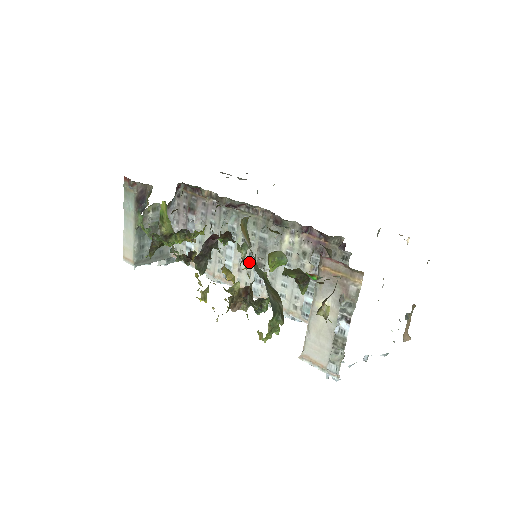
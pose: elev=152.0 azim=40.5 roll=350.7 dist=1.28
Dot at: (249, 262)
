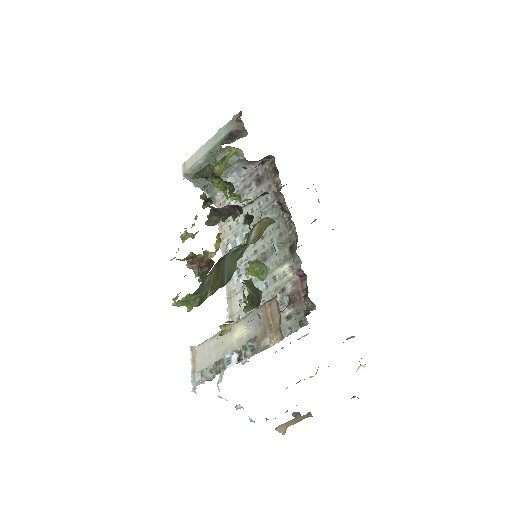
Dot at: (249, 256)
